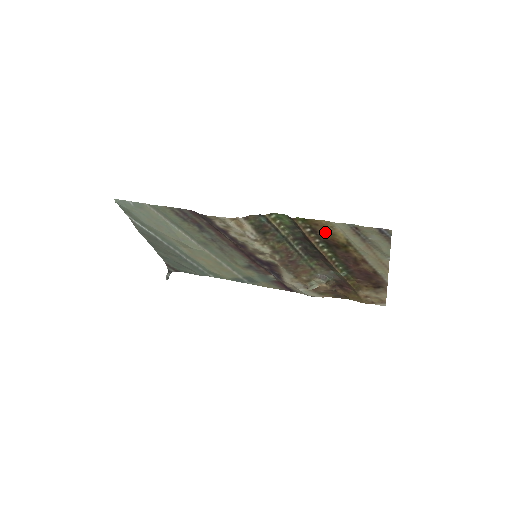
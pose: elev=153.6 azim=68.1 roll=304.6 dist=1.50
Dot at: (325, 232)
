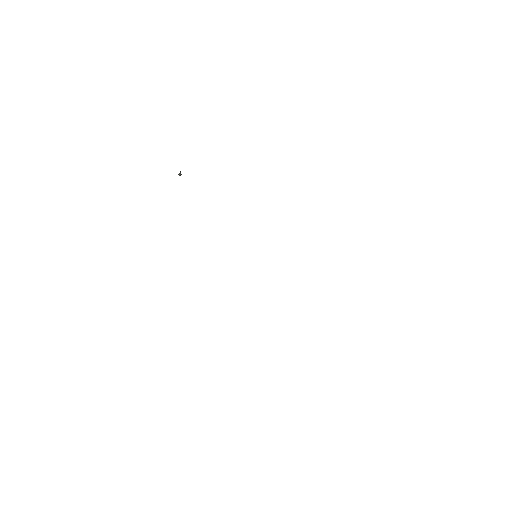
Dot at: occluded
